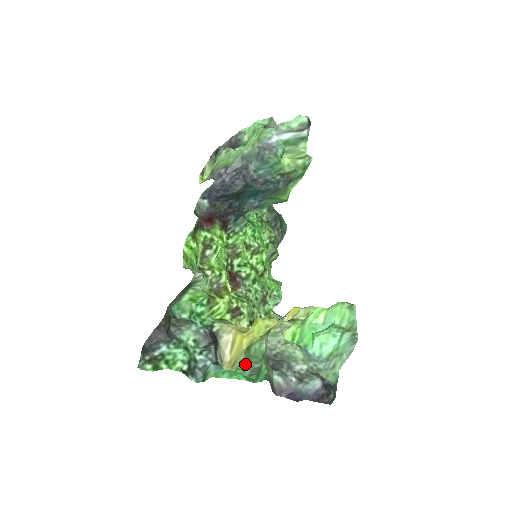
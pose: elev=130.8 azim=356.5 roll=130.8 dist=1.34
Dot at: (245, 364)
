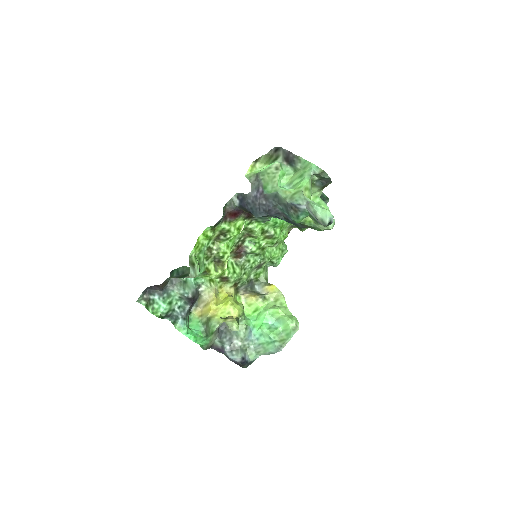
Dot at: (205, 323)
